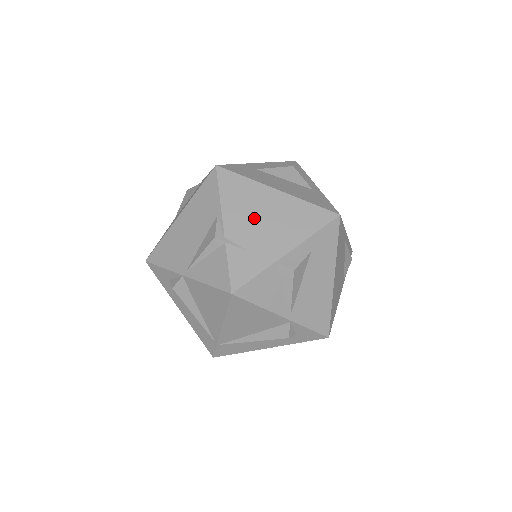
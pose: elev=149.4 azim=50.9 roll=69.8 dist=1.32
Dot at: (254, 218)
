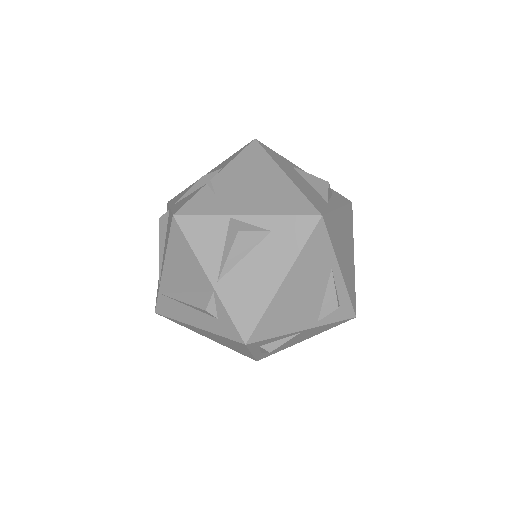
Dot at: (246, 181)
